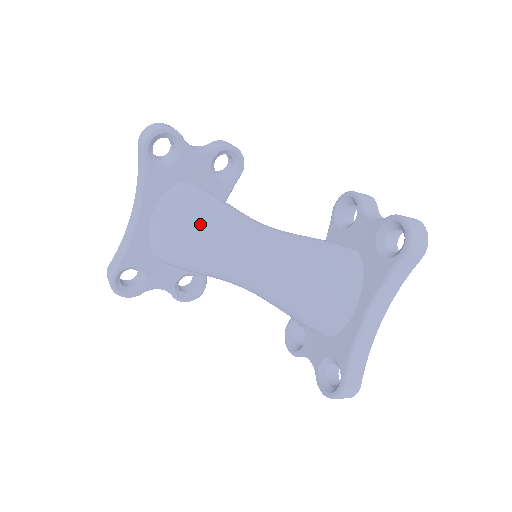
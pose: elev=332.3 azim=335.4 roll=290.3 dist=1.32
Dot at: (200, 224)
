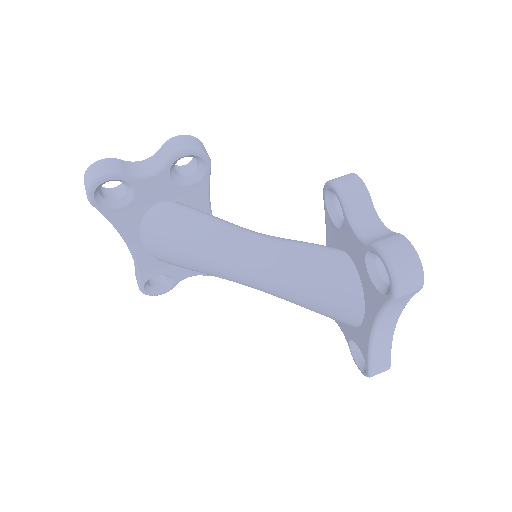
Dot at: (186, 249)
